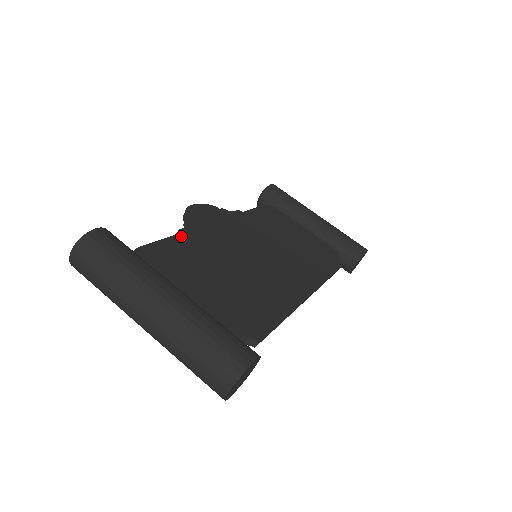
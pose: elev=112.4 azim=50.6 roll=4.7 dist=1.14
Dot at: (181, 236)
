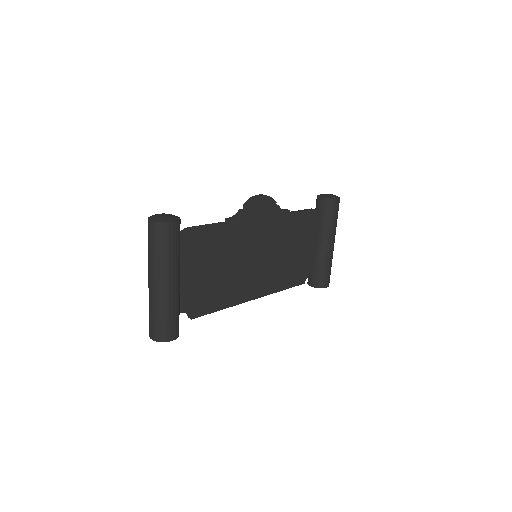
Dot at: (225, 226)
